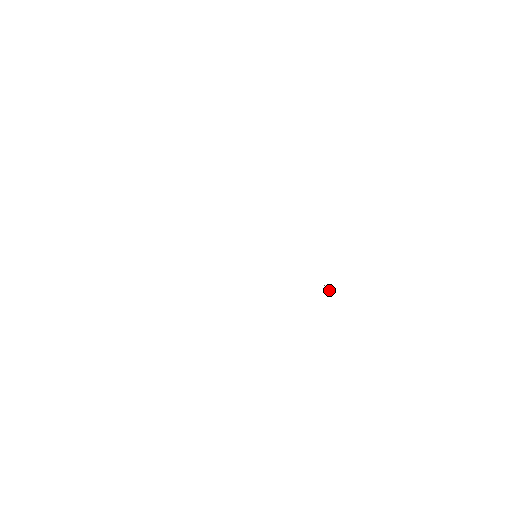
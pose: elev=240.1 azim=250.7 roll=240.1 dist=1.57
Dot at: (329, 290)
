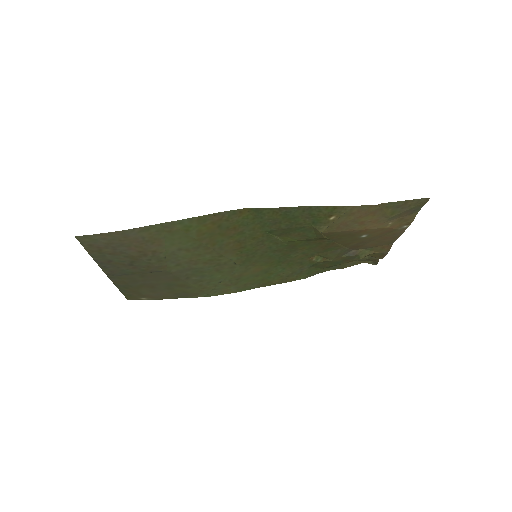
Dot at: (340, 216)
